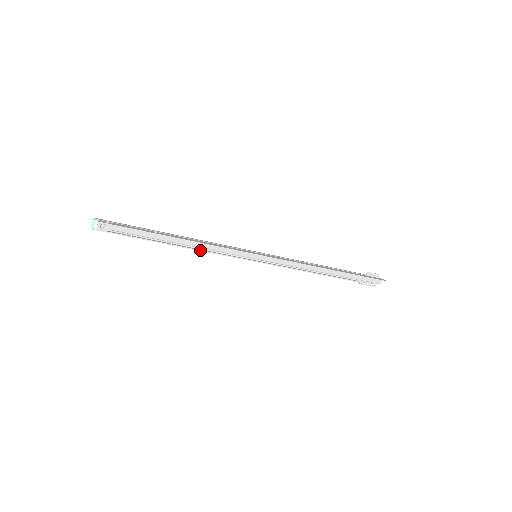
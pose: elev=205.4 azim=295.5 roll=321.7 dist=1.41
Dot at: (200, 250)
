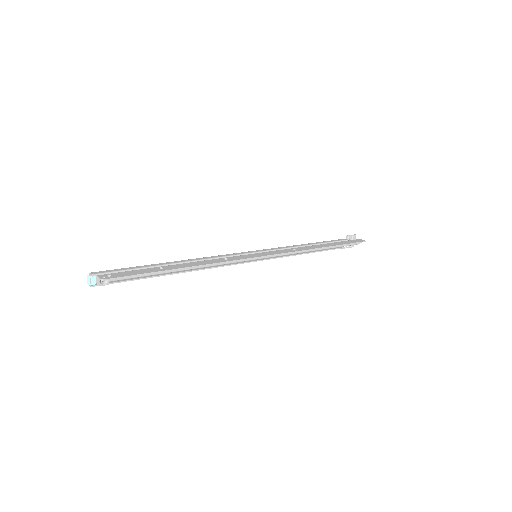
Dot at: (204, 269)
